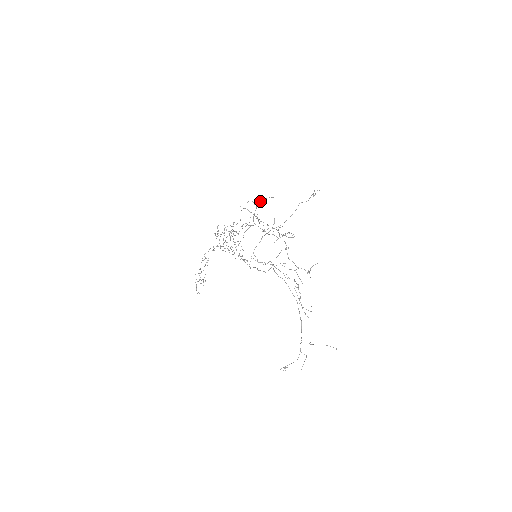
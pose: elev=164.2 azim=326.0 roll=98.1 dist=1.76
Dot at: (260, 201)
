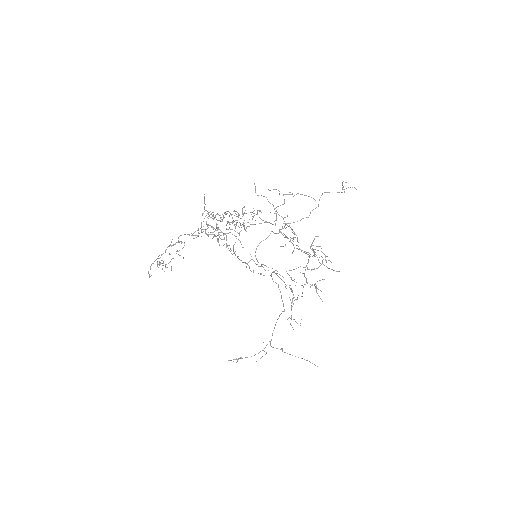
Dot at: (290, 194)
